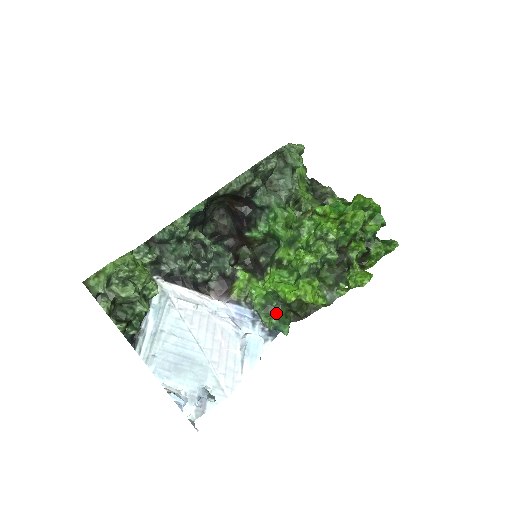
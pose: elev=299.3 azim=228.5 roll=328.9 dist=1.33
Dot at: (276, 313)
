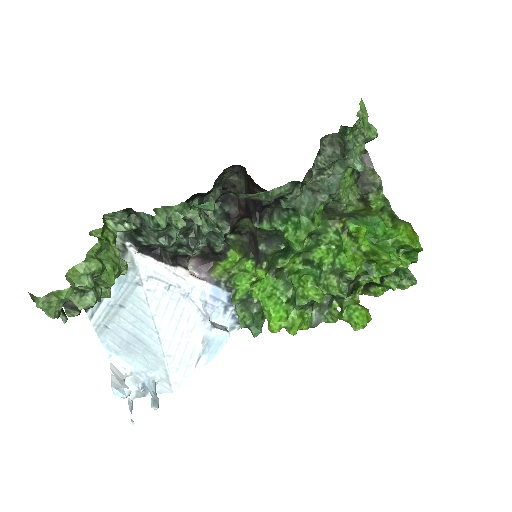
Dot at: (253, 312)
